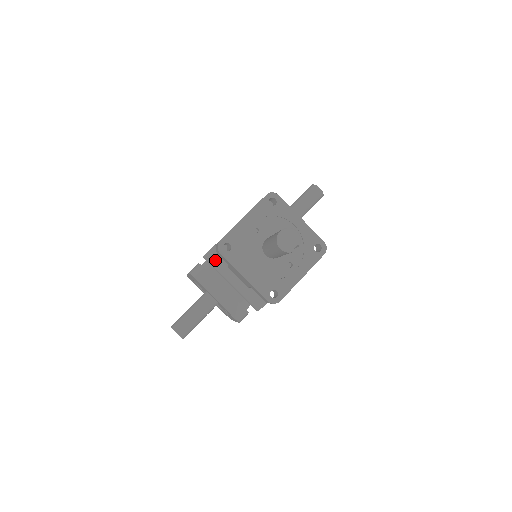
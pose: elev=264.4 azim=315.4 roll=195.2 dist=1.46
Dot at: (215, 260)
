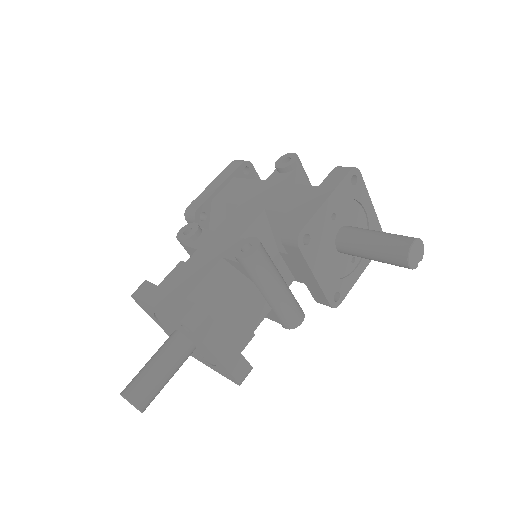
Dot at: (184, 248)
